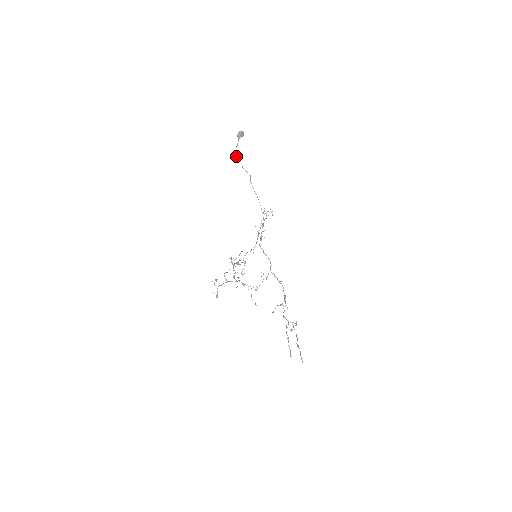
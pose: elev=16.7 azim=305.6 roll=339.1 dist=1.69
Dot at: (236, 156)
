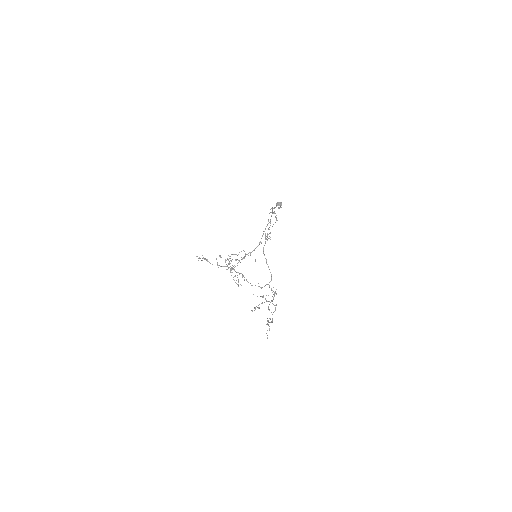
Dot at: occluded
